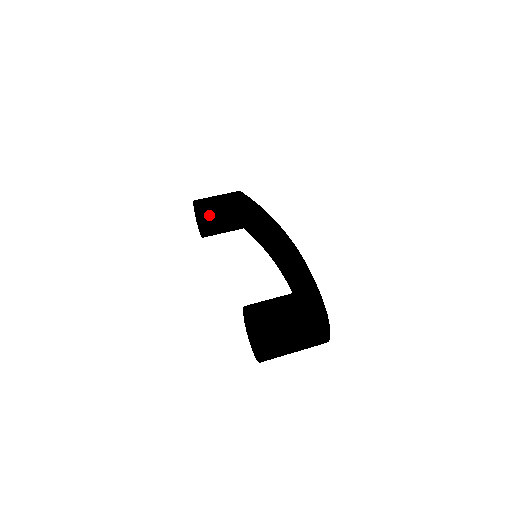
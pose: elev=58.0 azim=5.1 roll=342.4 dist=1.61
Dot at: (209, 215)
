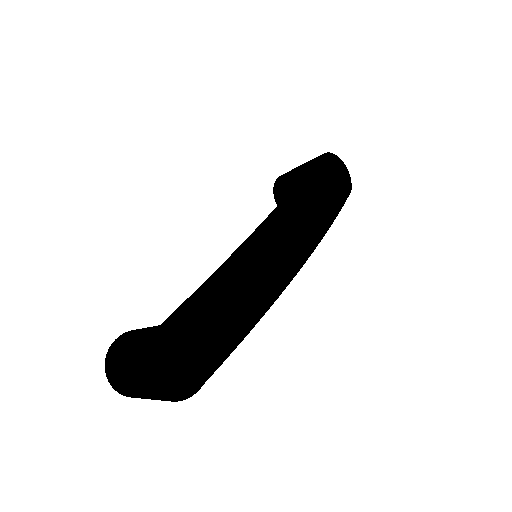
Dot at: (282, 194)
